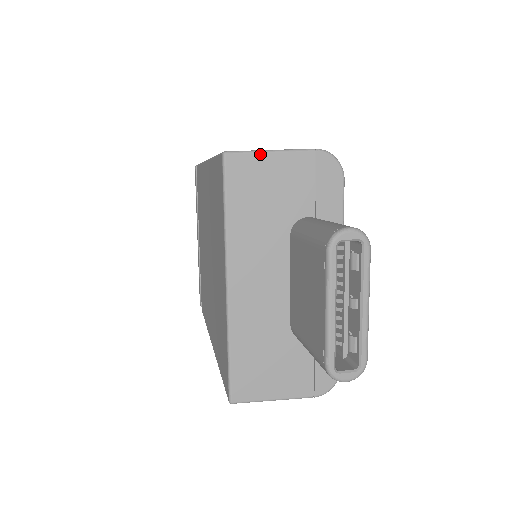
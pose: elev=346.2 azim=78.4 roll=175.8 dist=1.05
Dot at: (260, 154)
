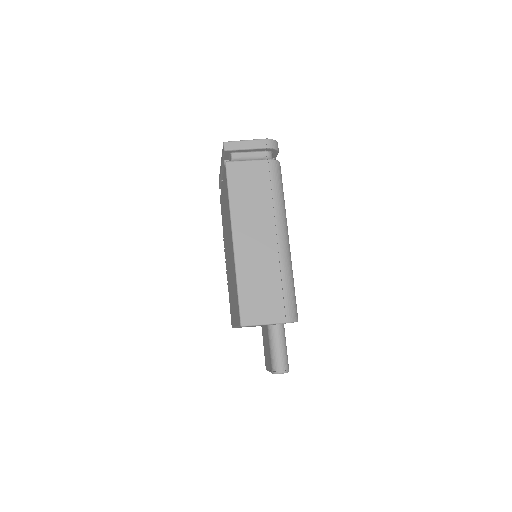
Dot at: occluded
